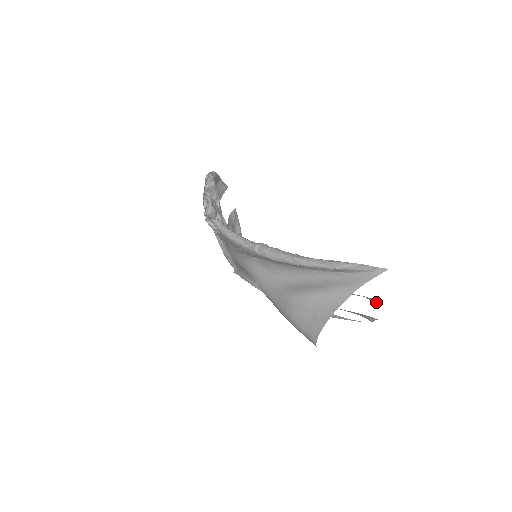
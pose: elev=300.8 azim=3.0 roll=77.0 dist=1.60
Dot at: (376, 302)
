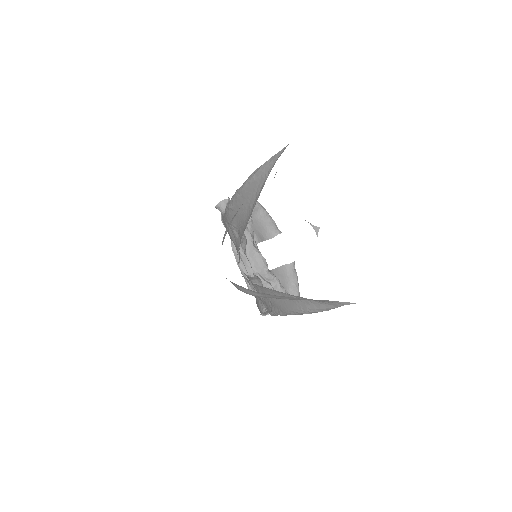
Dot at: occluded
